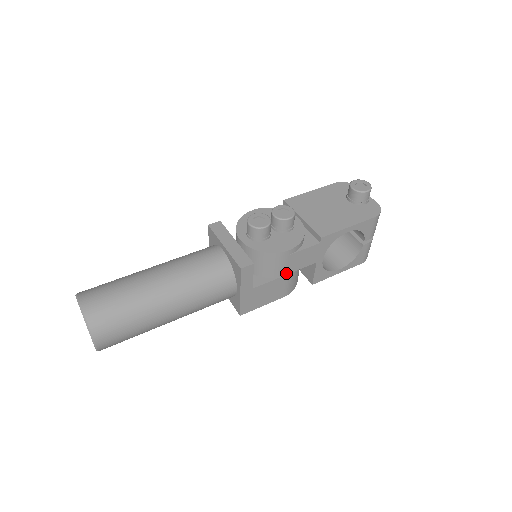
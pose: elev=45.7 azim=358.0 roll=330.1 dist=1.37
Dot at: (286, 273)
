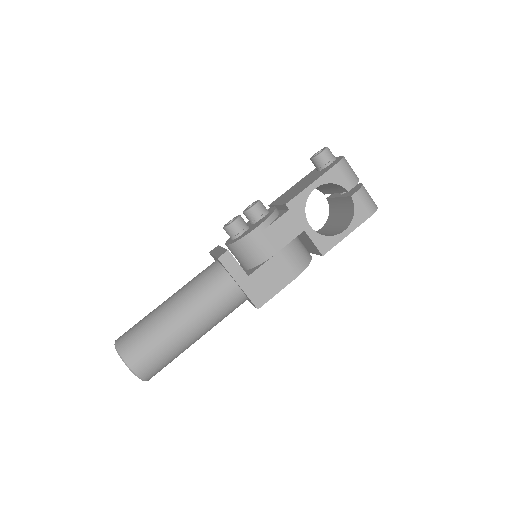
Dot at: (276, 251)
